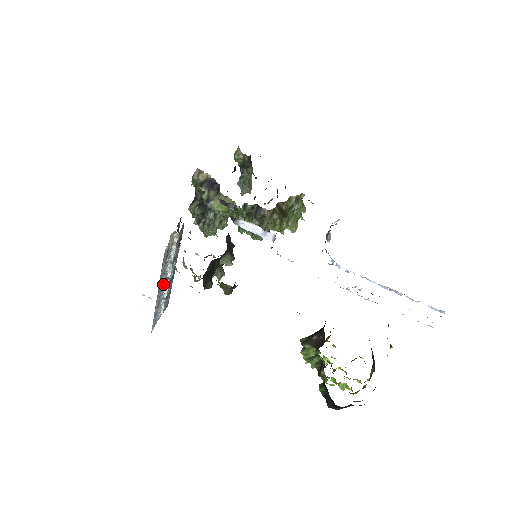
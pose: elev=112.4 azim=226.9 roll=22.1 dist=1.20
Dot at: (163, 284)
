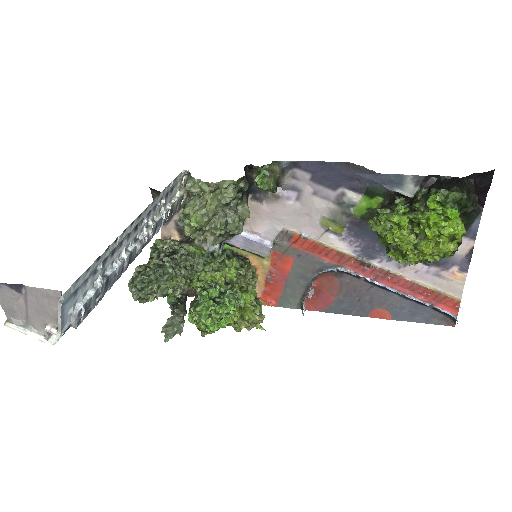
Dot at: (132, 235)
